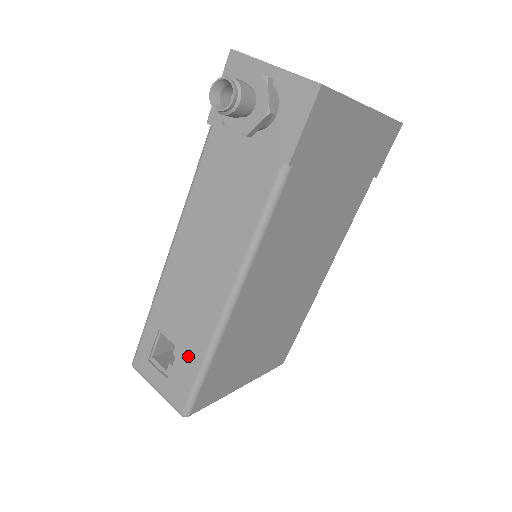
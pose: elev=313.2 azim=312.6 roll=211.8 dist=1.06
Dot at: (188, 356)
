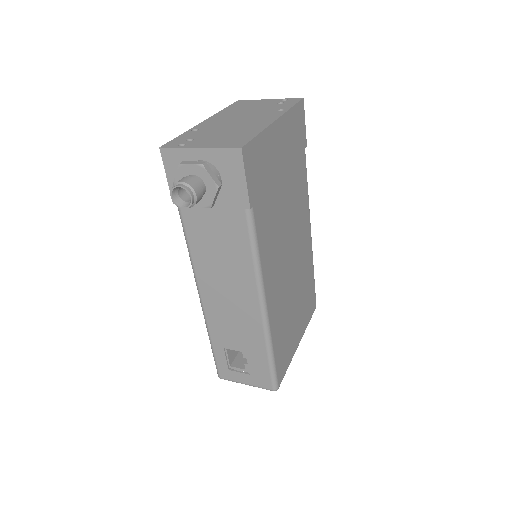
Dot at: (255, 354)
